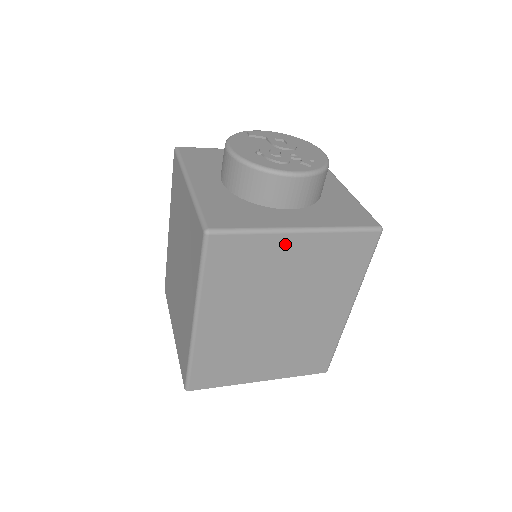
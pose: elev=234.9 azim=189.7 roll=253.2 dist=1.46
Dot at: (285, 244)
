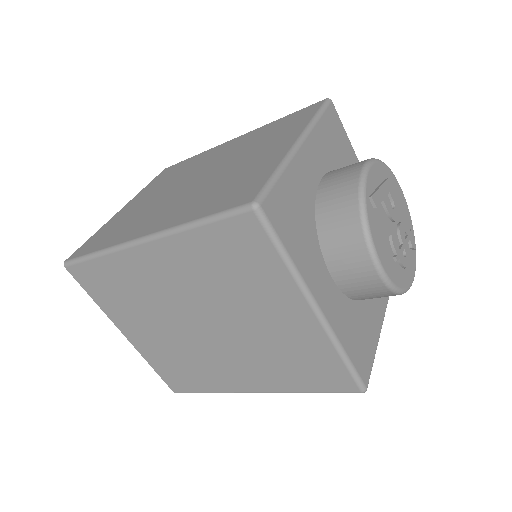
Dot at: occluded
